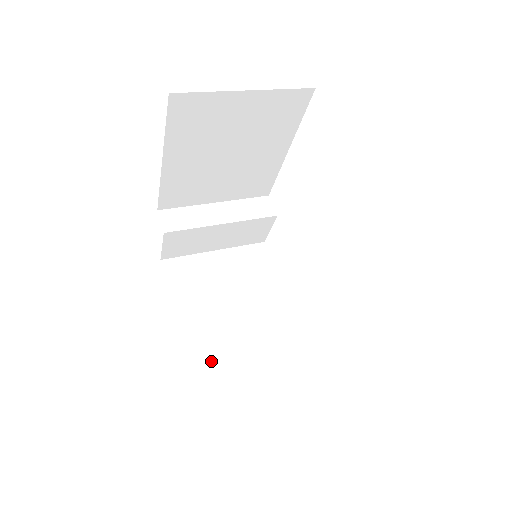
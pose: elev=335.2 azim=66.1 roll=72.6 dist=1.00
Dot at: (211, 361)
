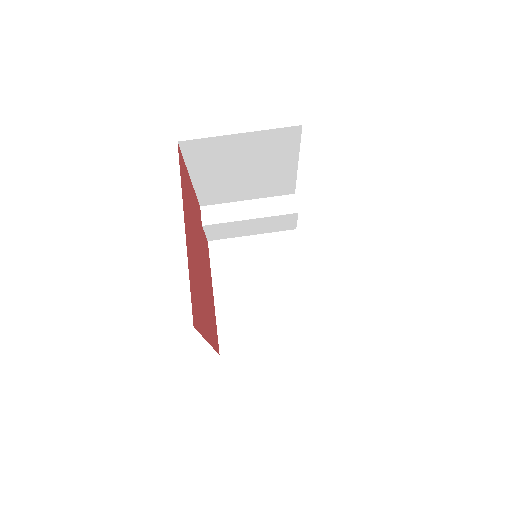
Dot at: (233, 325)
